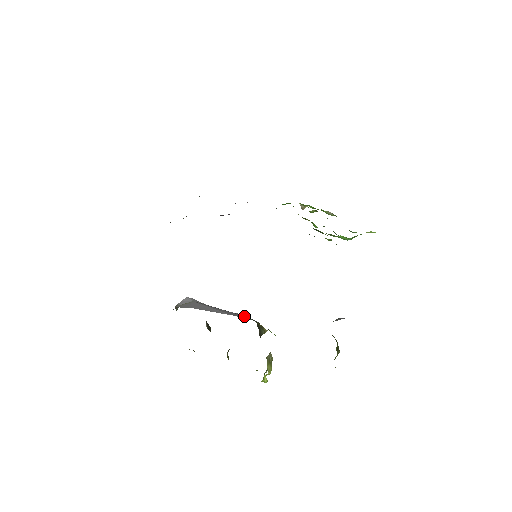
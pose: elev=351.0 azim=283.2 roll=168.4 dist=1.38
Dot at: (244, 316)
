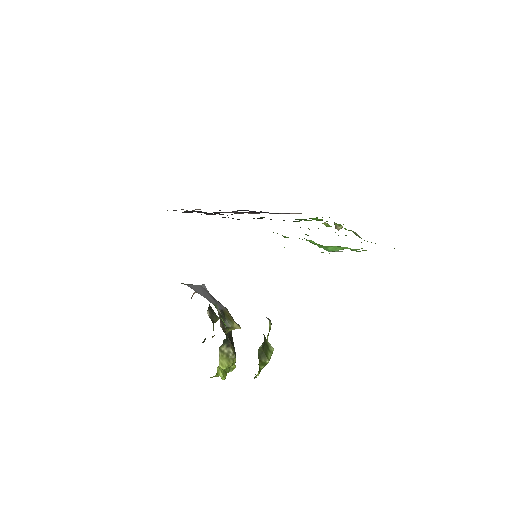
Dot at: (215, 302)
